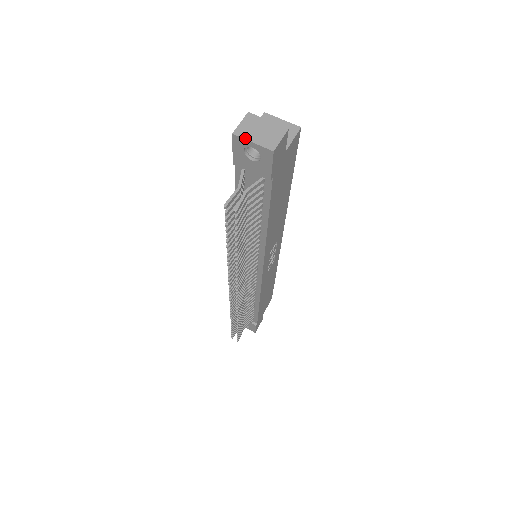
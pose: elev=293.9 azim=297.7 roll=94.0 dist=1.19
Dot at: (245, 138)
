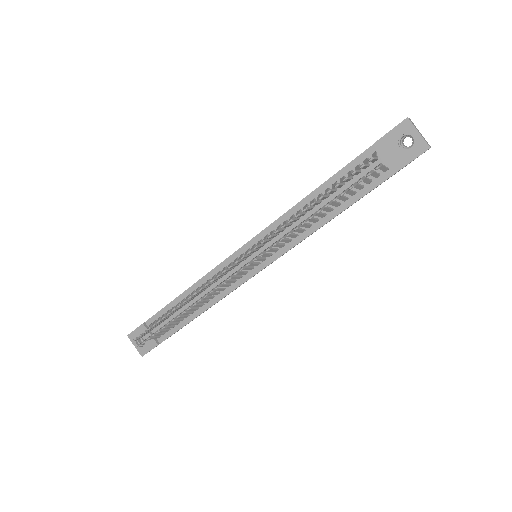
Dot at: occluded
